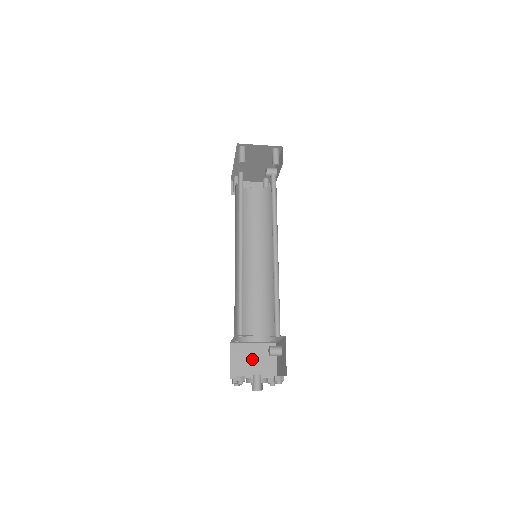
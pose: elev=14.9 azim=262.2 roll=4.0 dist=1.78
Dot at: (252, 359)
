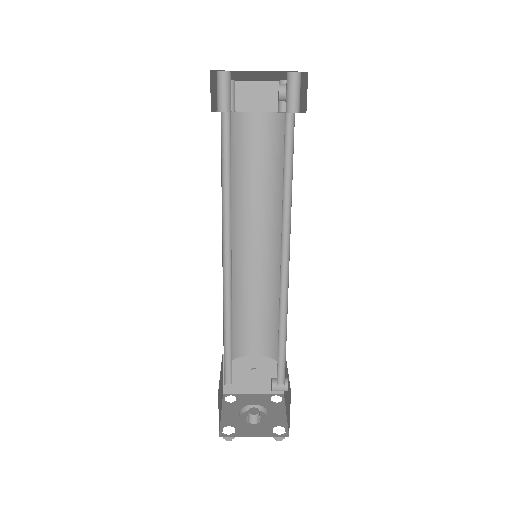
Dot at: (252, 372)
